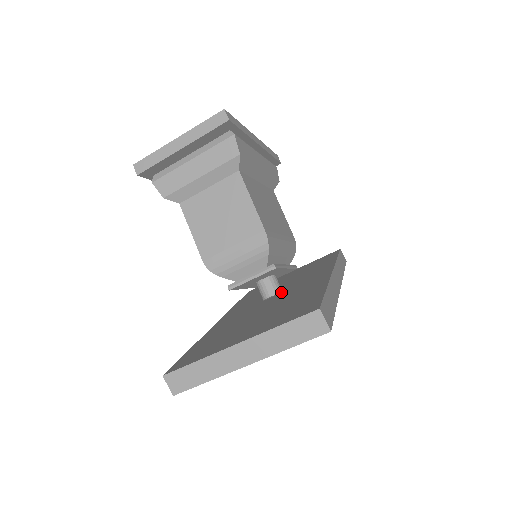
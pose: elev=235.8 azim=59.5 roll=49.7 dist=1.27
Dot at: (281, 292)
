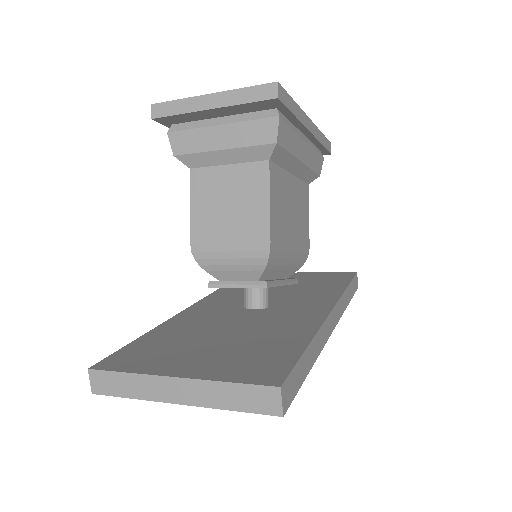
Dot at: (266, 308)
